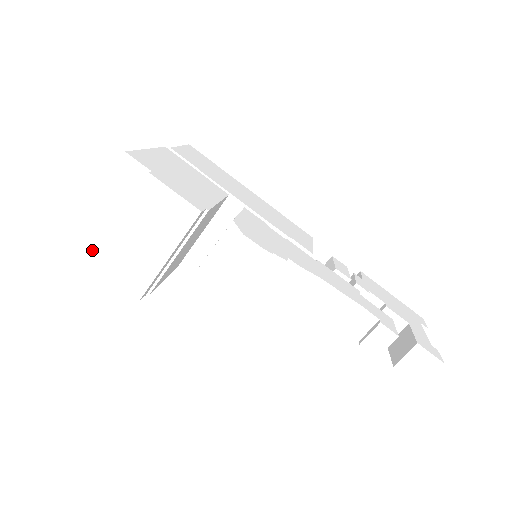
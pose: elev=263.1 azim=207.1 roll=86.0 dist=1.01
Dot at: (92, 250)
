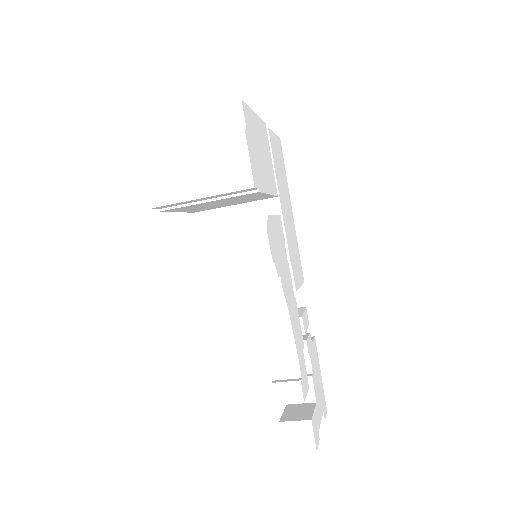
Dot at: (153, 143)
